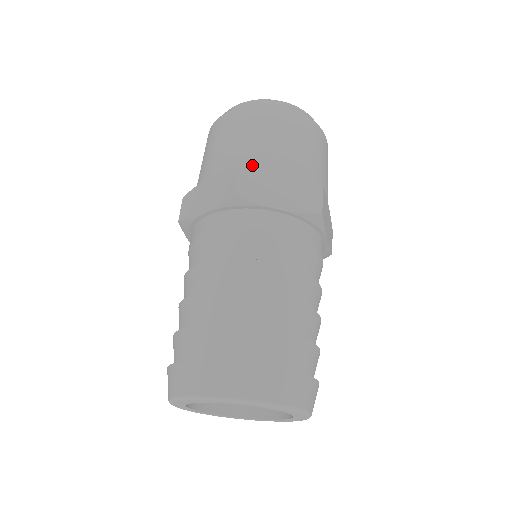
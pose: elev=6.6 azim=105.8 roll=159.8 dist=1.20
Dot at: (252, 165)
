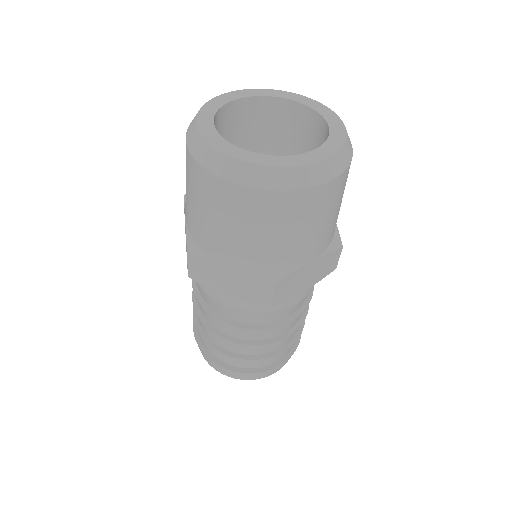
Dot at: (204, 248)
